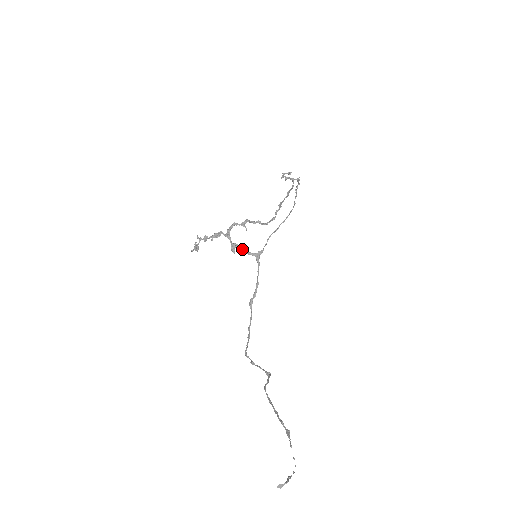
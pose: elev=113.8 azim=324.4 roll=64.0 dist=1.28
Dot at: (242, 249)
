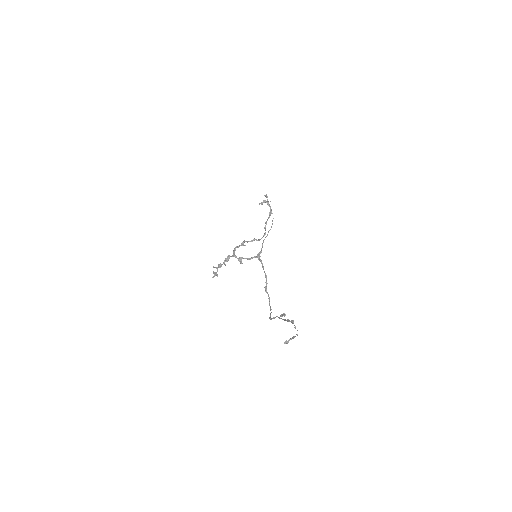
Dot at: (246, 258)
